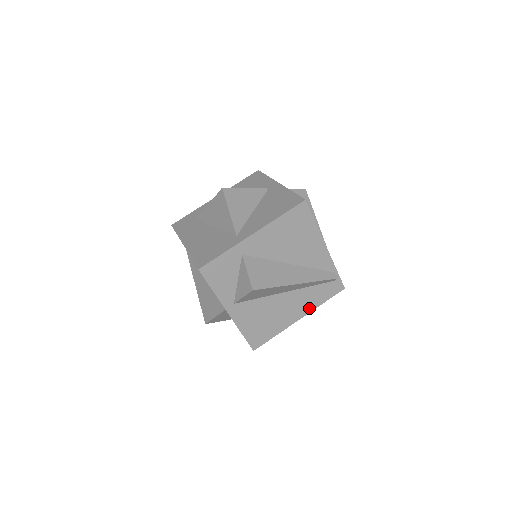
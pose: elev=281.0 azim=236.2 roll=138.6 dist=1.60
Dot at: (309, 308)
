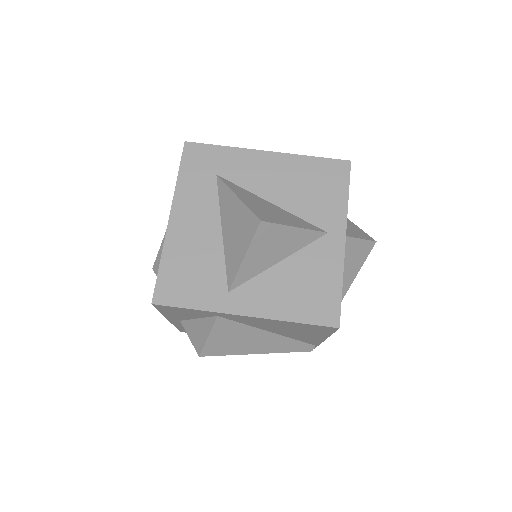
Dot at: occluded
